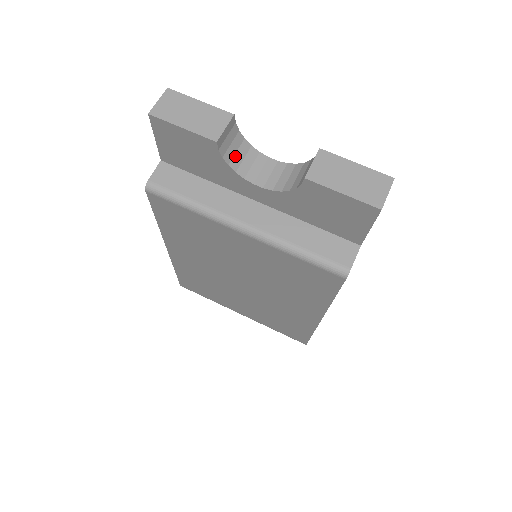
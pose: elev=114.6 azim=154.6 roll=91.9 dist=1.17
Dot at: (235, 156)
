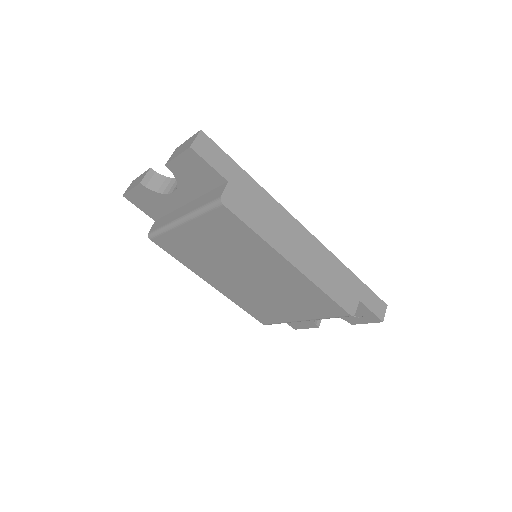
Dot at: (161, 187)
